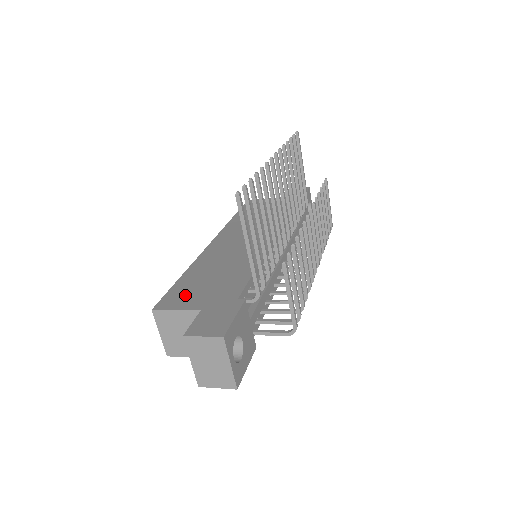
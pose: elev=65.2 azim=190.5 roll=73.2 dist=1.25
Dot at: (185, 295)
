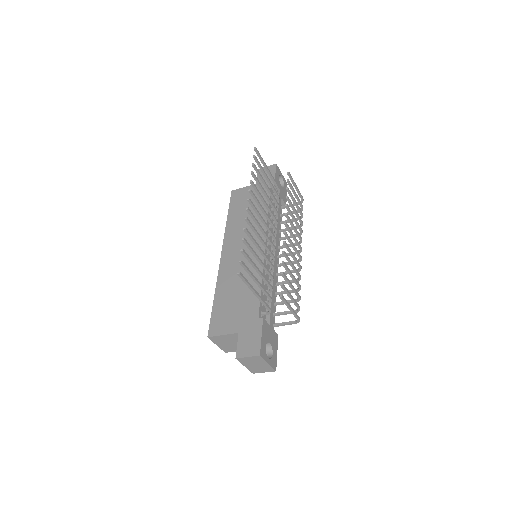
Dot at: (223, 320)
